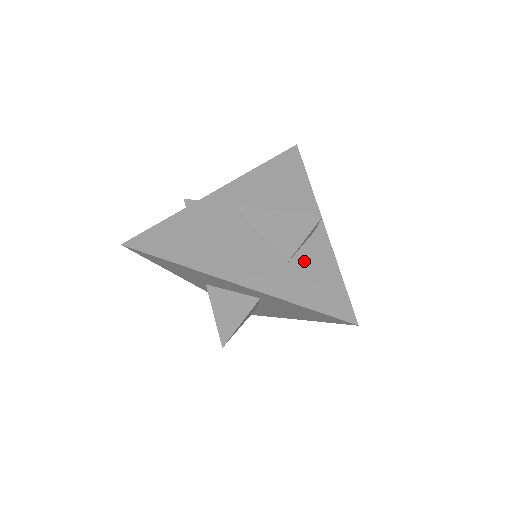
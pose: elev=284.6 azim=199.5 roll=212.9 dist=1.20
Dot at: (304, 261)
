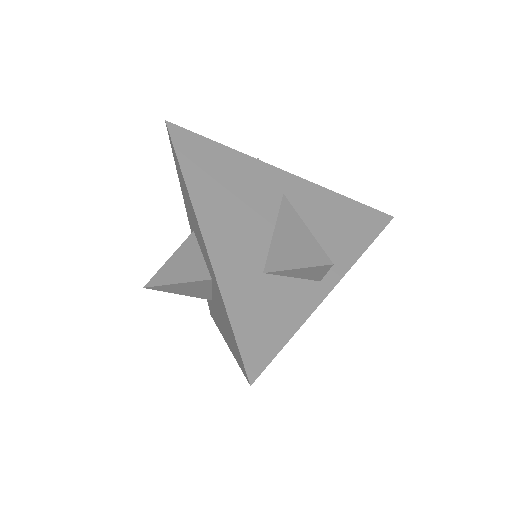
Dot at: (279, 288)
